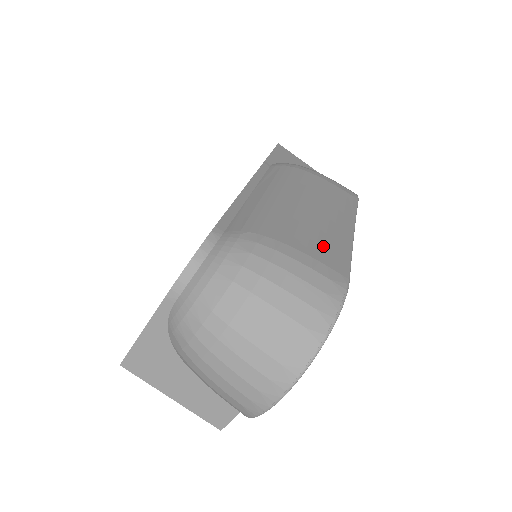
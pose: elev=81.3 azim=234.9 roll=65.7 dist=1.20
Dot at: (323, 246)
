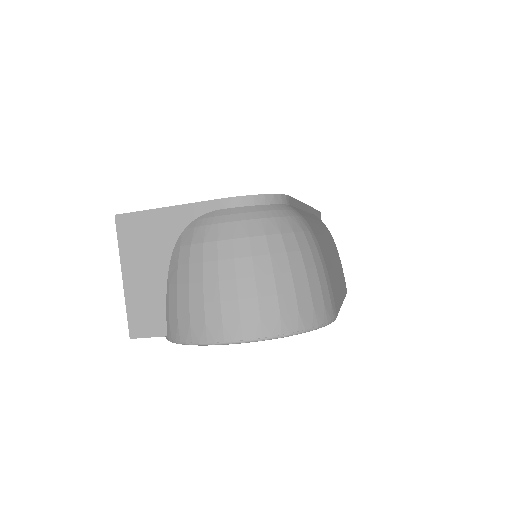
Dot at: (334, 283)
